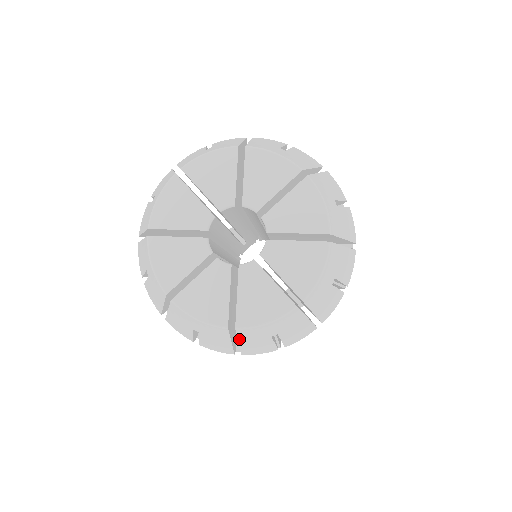
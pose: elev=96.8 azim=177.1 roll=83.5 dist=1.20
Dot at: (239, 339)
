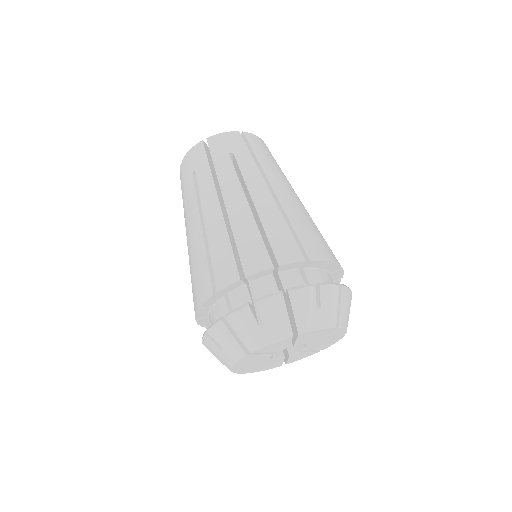
Dot at: occluded
